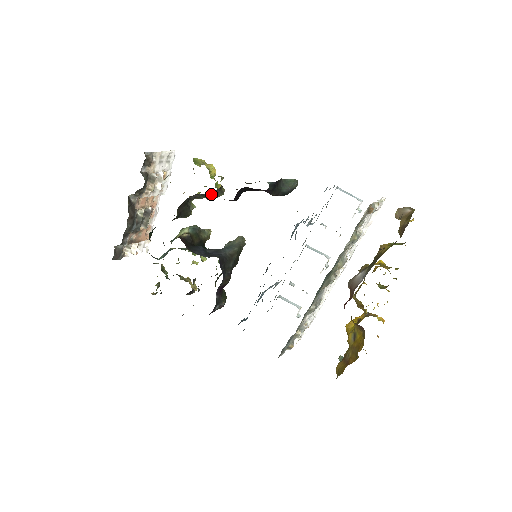
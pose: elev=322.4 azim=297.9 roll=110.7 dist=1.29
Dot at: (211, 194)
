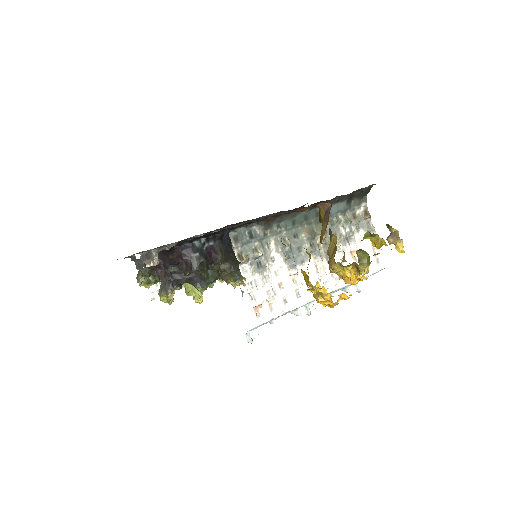
Dot at: occluded
